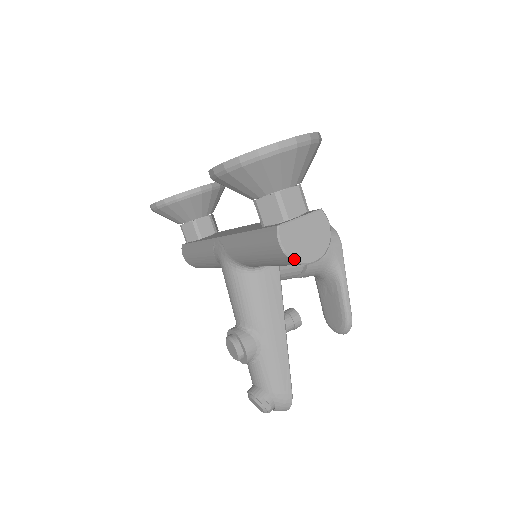
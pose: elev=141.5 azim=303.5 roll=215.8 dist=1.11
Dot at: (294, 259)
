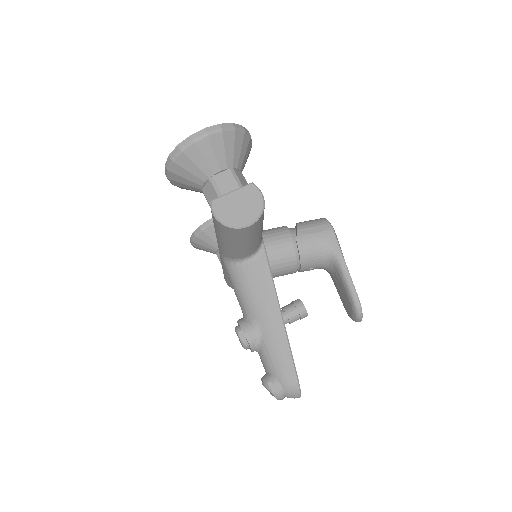
Dot at: (227, 225)
